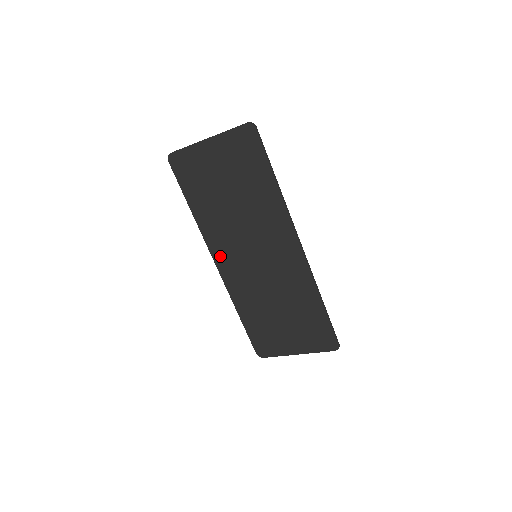
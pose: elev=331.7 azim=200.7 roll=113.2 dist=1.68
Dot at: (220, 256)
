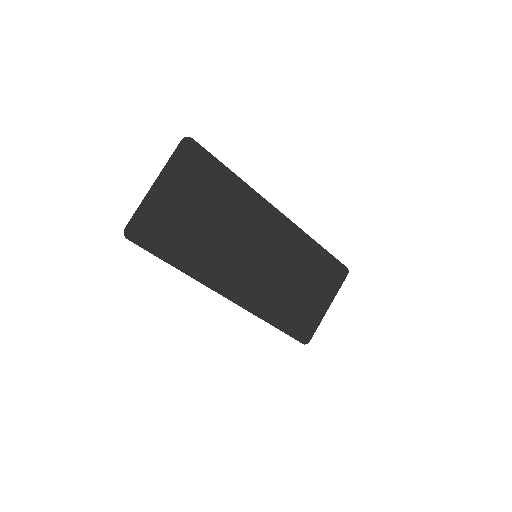
Dot at: (228, 287)
